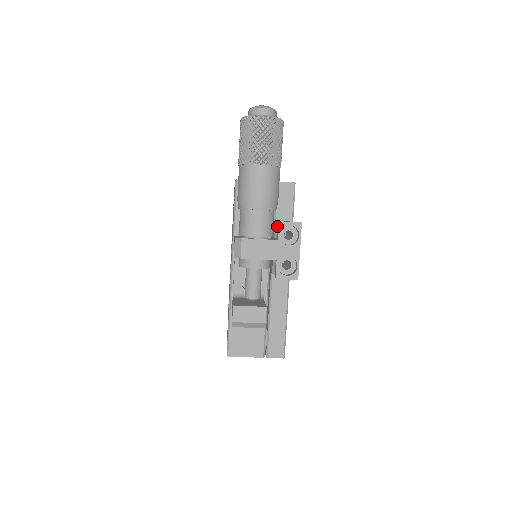
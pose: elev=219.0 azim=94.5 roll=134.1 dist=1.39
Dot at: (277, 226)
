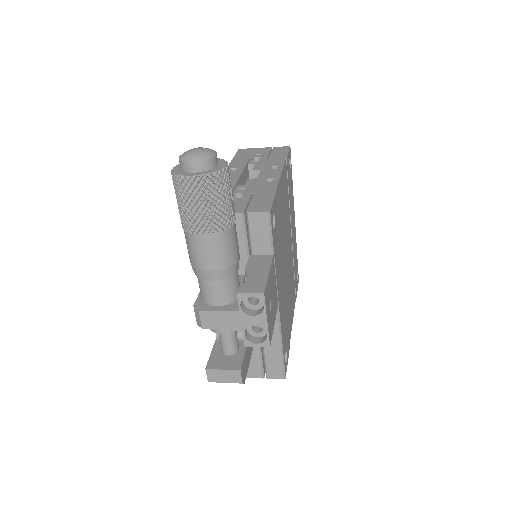
Dot at: (246, 277)
